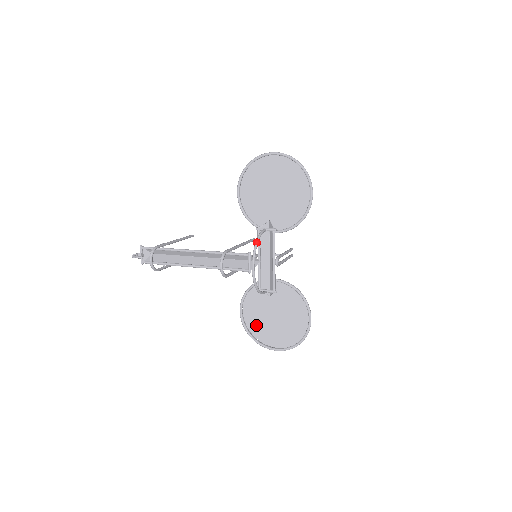
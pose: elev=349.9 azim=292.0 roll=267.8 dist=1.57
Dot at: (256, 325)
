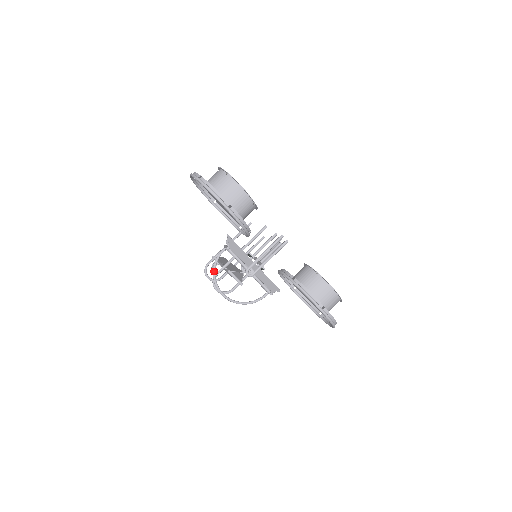
Dot at: (311, 302)
